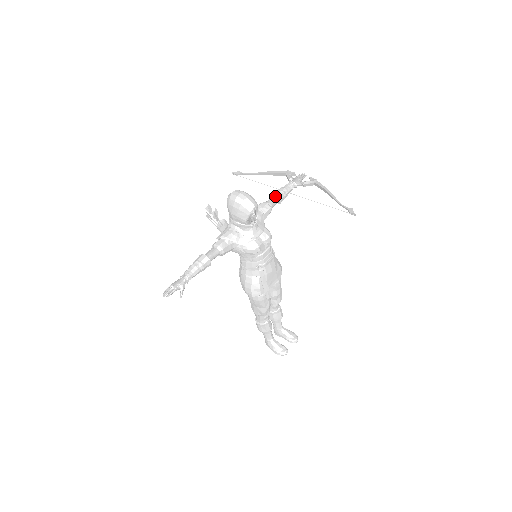
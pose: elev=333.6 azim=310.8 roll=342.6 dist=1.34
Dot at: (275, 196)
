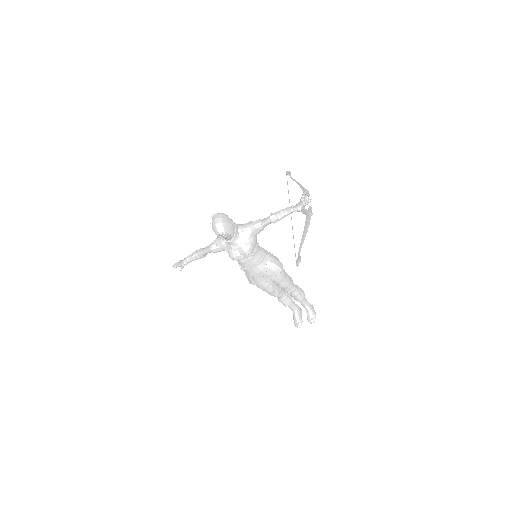
Dot at: (269, 217)
